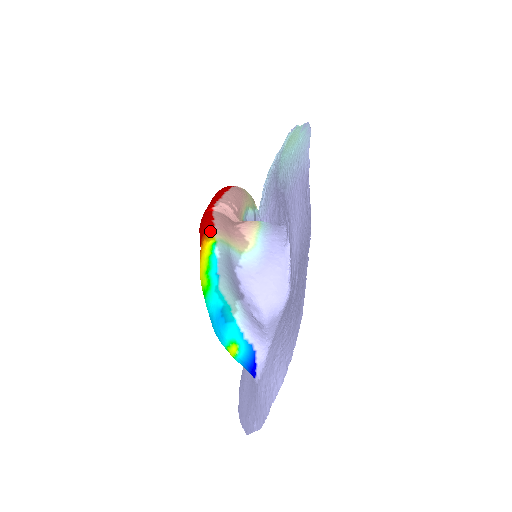
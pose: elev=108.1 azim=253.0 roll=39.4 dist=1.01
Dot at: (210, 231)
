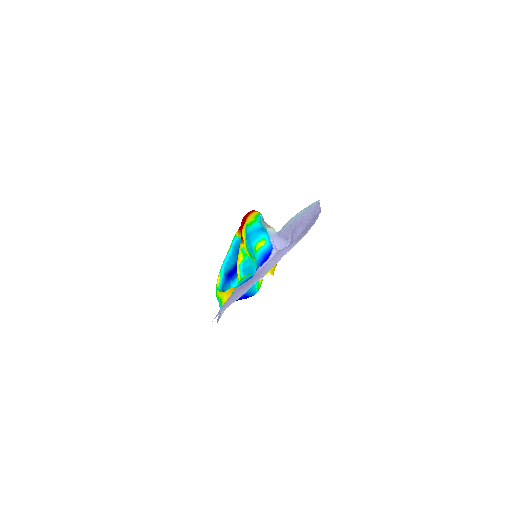
Dot at: (257, 211)
